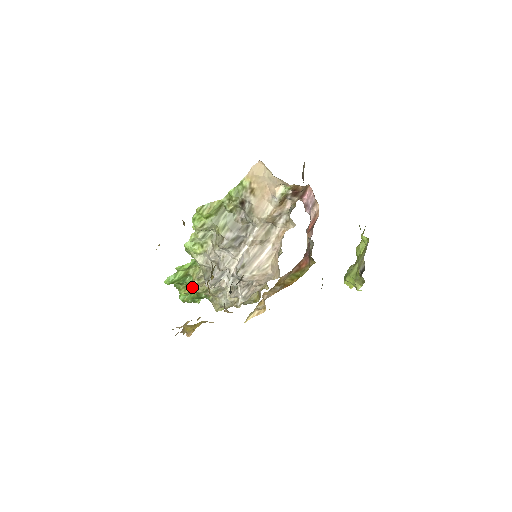
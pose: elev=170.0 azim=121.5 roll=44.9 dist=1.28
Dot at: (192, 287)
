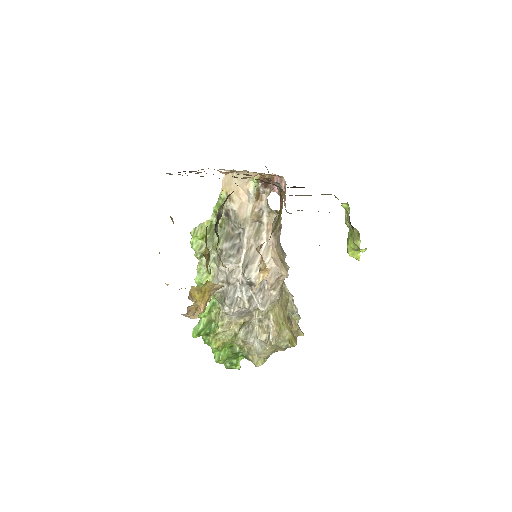
Dot at: (221, 337)
